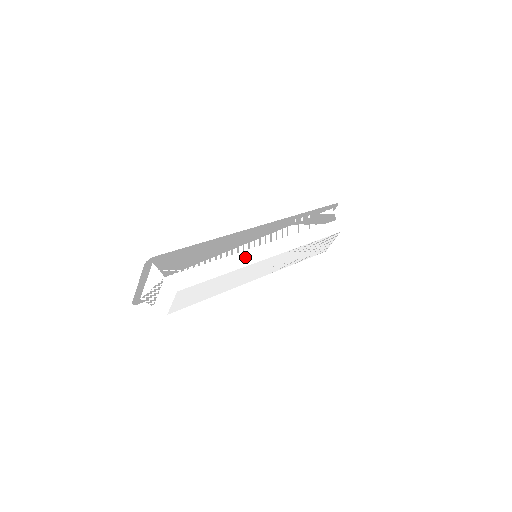
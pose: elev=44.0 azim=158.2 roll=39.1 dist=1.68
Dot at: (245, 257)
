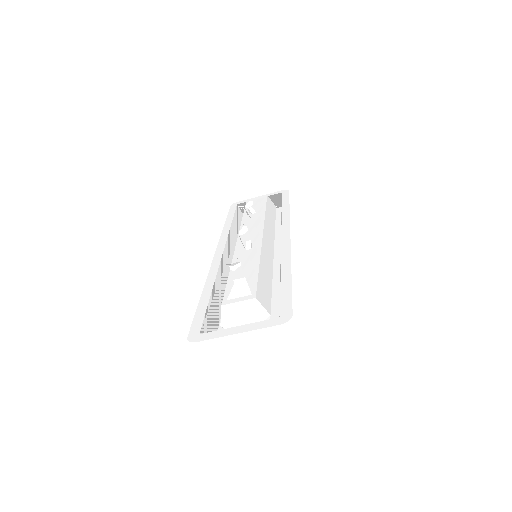
Dot at: occluded
